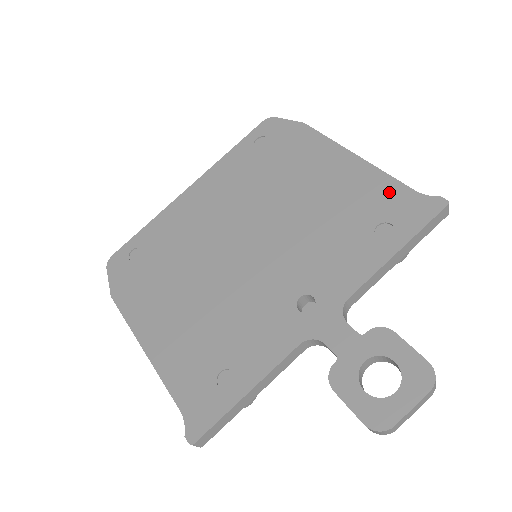
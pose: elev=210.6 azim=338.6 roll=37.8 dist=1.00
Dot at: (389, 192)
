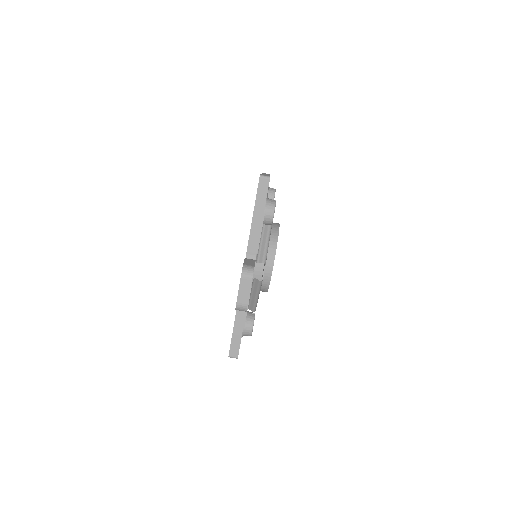
Dot at: occluded
